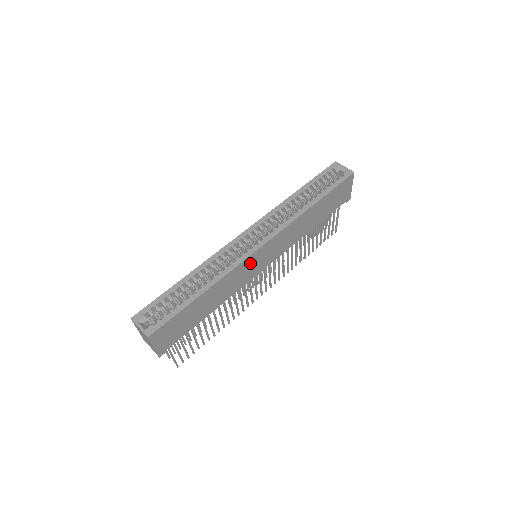
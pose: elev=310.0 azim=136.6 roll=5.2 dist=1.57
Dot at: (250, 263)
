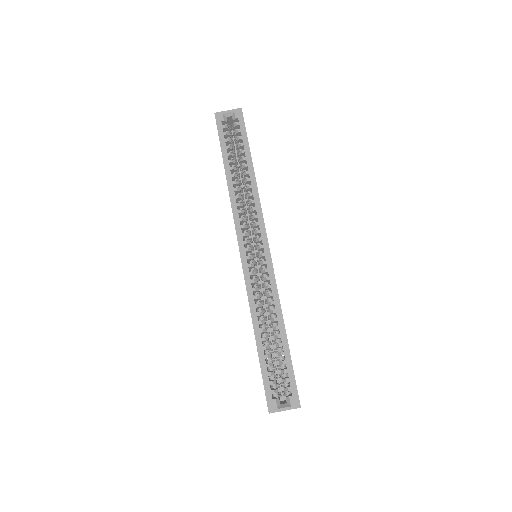
Dot at: occluded
